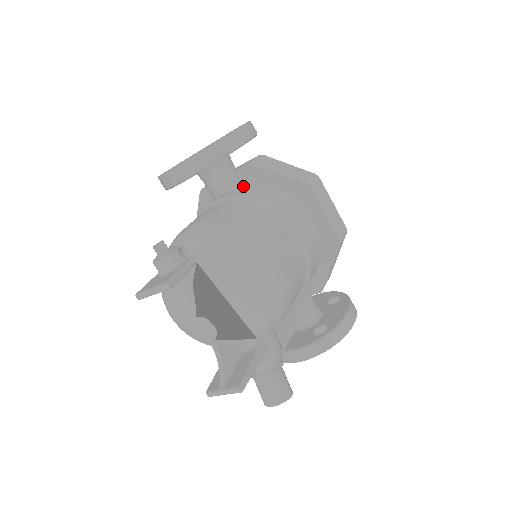
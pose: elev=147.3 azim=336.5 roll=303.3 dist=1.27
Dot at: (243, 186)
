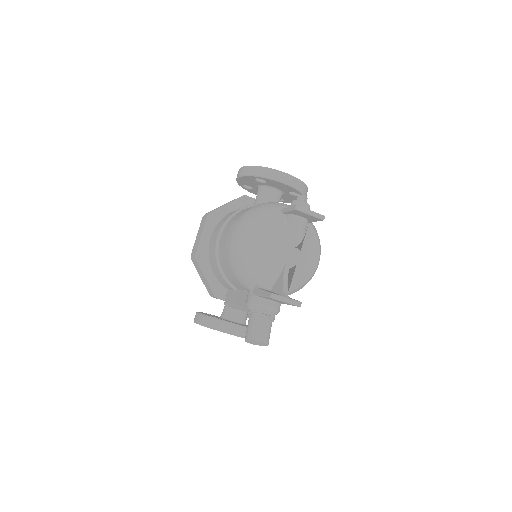
Dot at: occluded
